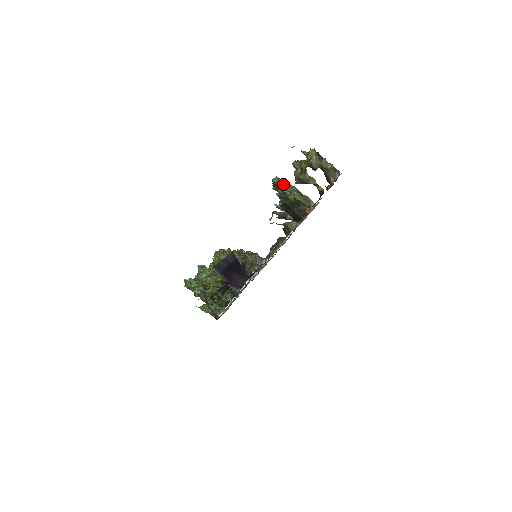
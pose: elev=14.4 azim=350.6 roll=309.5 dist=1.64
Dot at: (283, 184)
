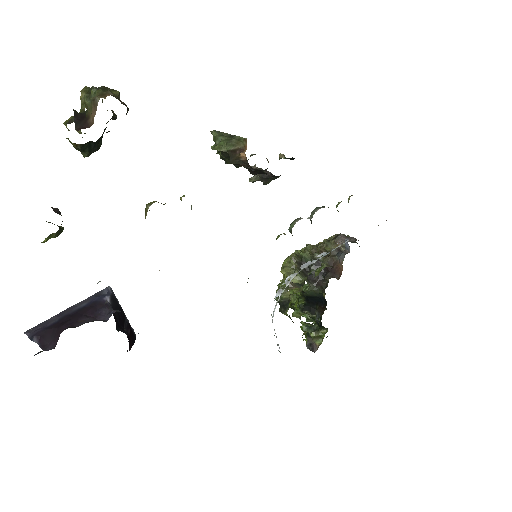
Dot at: (213, 139)
